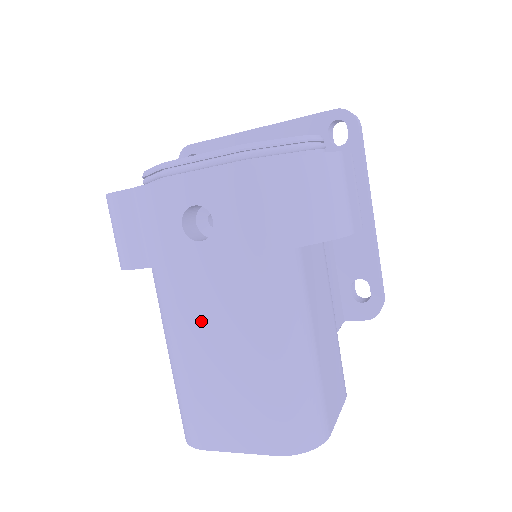
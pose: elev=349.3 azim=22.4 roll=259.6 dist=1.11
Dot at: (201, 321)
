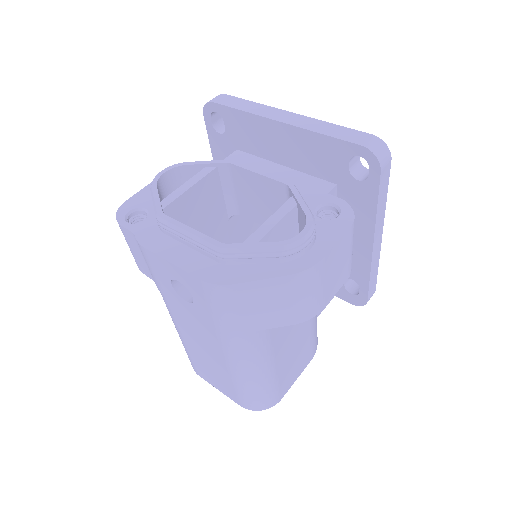
Dot at: (191, 333)
